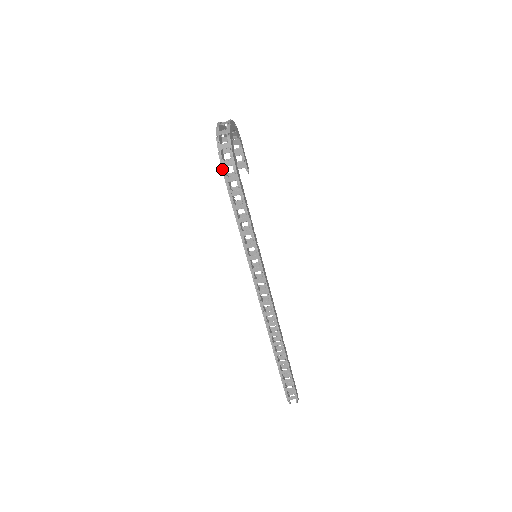
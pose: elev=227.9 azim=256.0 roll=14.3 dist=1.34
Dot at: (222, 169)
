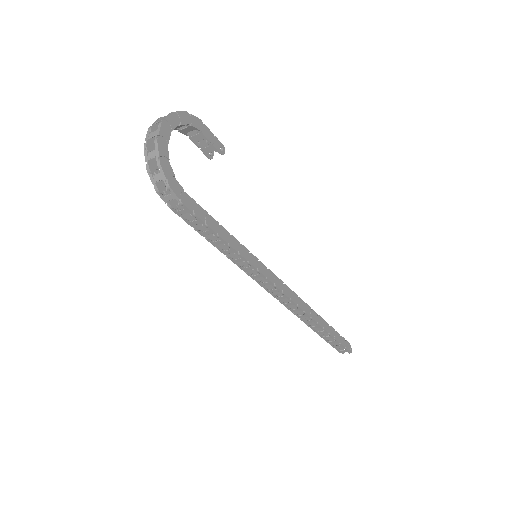
Dot at: (167, 204)
